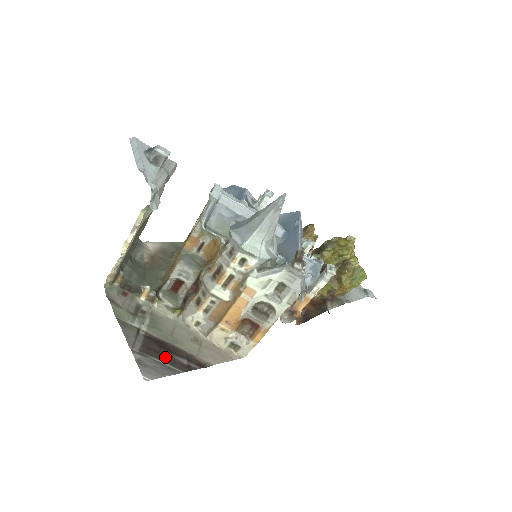
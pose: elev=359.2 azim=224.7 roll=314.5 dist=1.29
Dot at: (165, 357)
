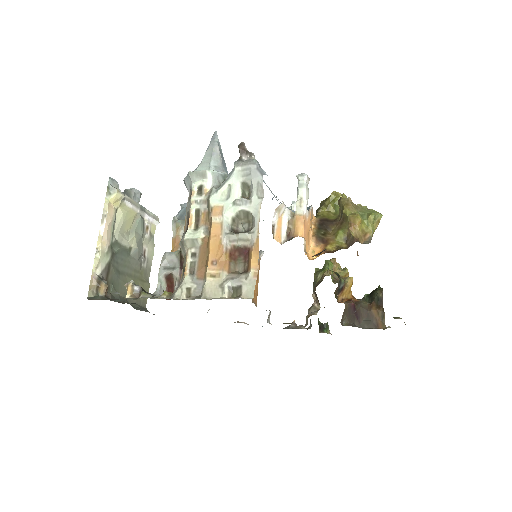
Dot at: occluded
